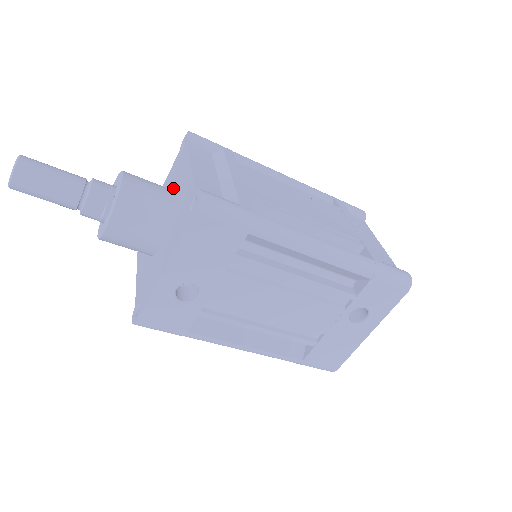
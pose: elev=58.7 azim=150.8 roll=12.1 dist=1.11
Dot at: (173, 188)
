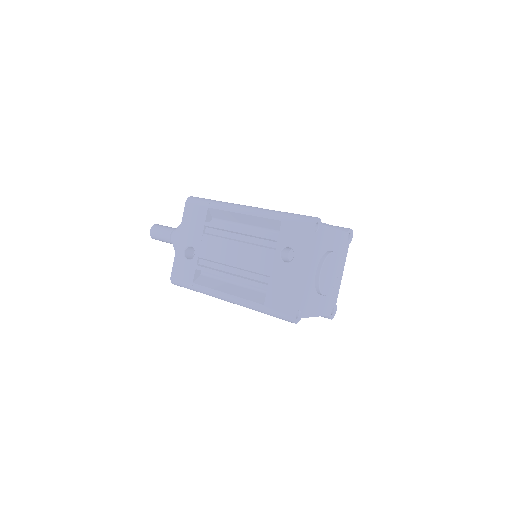
Dot at: occluded
